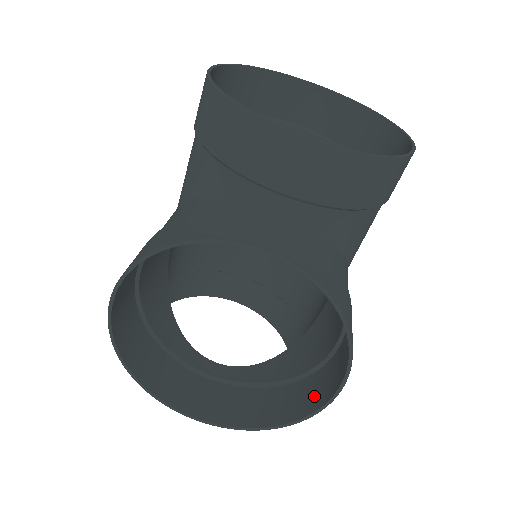
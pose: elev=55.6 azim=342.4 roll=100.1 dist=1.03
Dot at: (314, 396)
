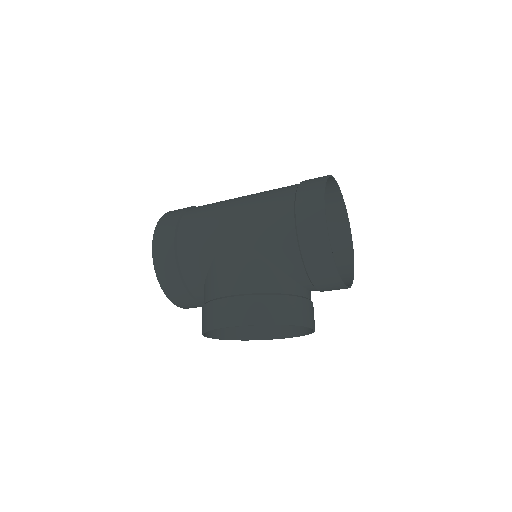
Dot at: (260, 331)
